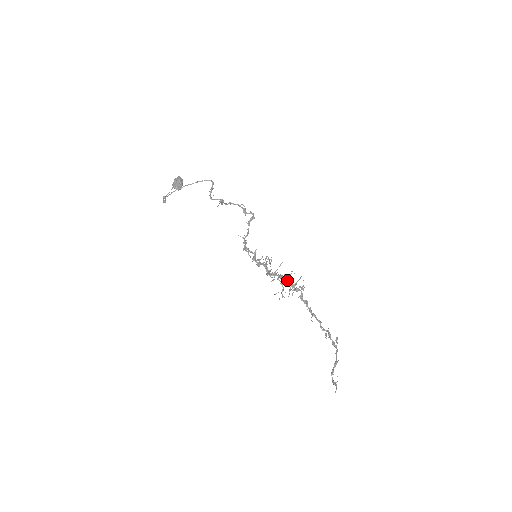
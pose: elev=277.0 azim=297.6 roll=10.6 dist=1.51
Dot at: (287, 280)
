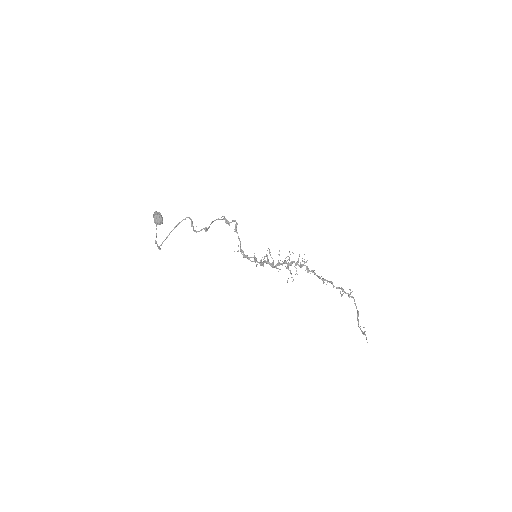
Dot at: (290, 262)
